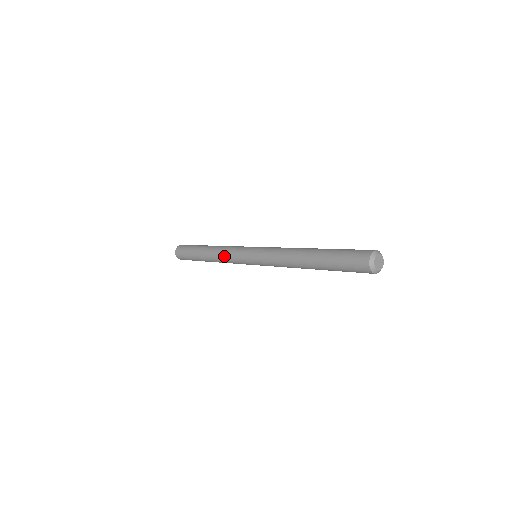
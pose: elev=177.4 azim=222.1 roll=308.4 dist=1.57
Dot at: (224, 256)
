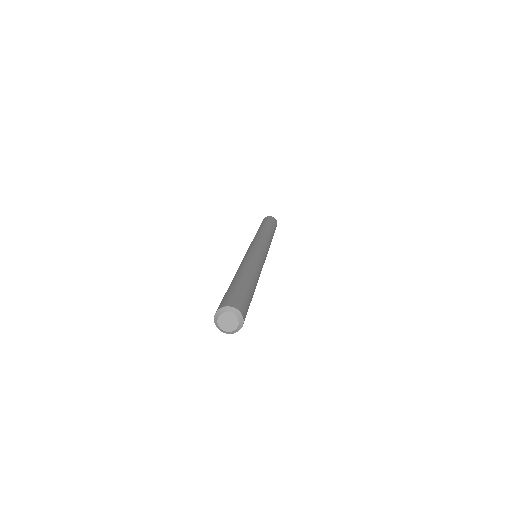
Dot at: occluded
